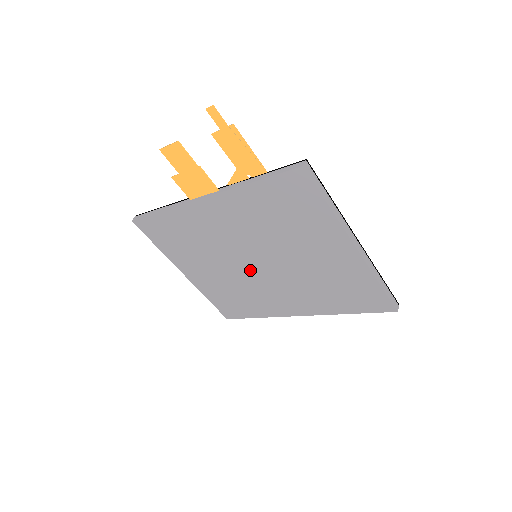
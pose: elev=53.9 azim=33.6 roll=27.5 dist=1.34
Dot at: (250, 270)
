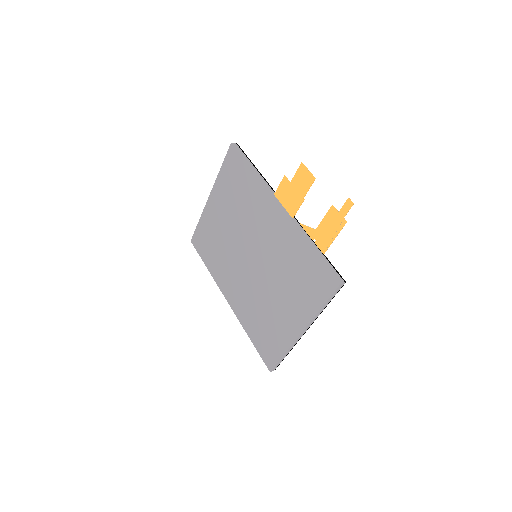
Dot at: (243, 255)
